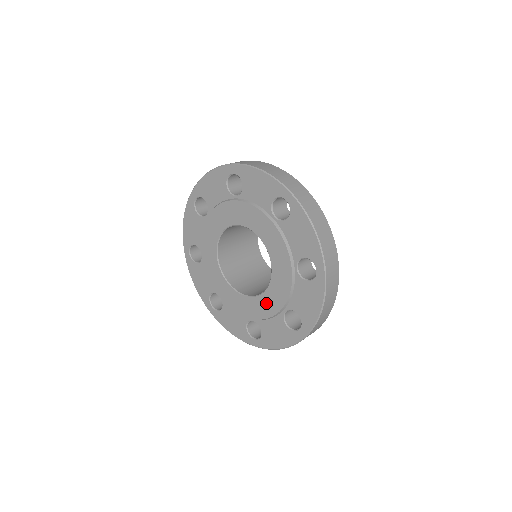
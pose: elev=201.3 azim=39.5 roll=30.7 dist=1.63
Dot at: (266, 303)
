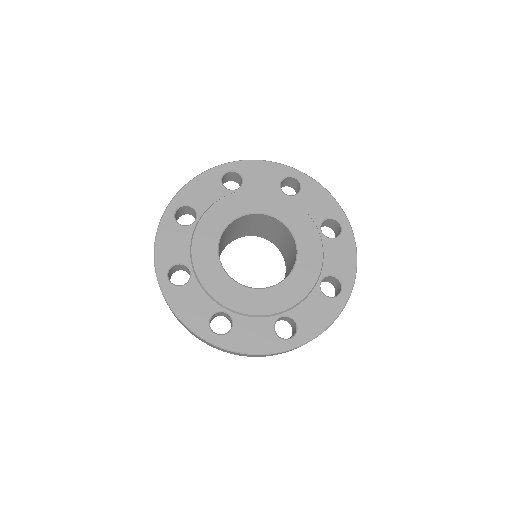
Dot at: (264, 299)
